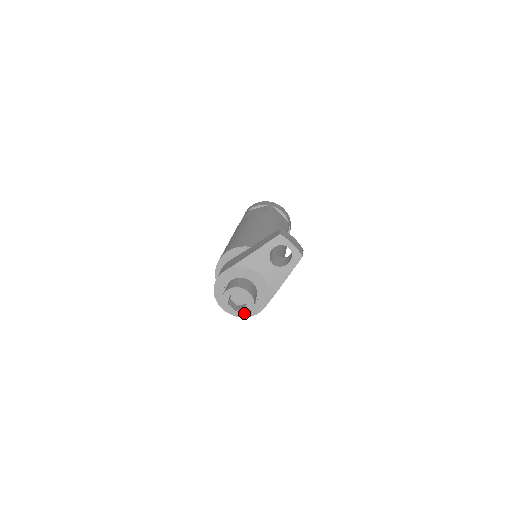
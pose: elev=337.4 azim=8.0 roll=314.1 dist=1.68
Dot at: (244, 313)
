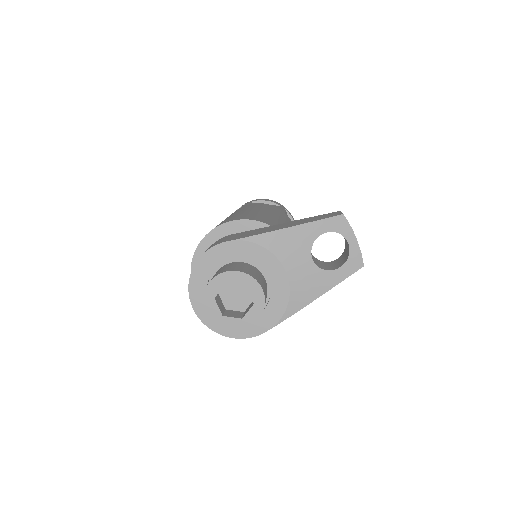
Dot at: (236, 325)
